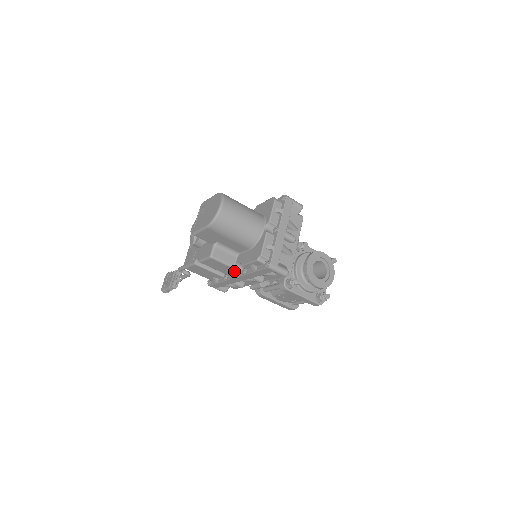
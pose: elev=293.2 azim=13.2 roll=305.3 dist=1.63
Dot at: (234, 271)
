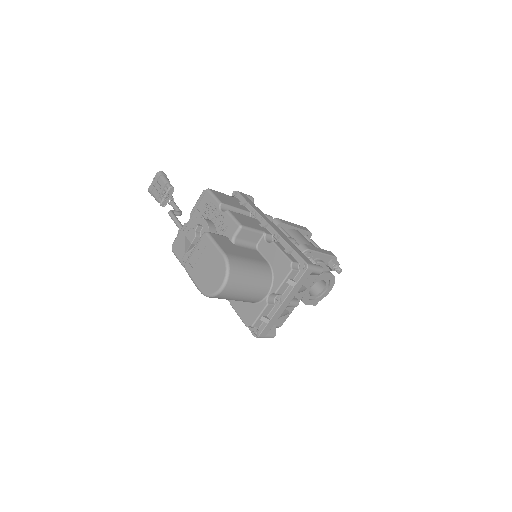
Dot at: occluded
